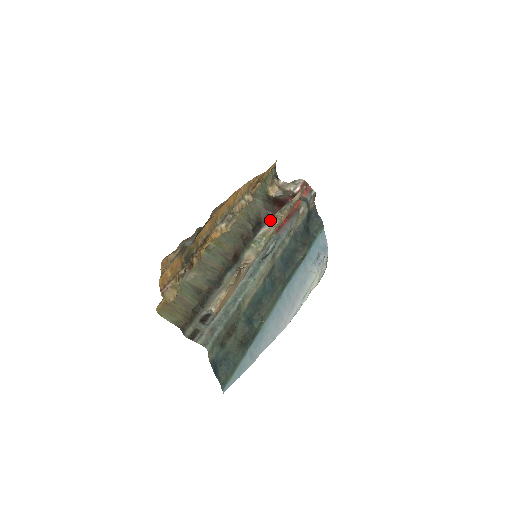
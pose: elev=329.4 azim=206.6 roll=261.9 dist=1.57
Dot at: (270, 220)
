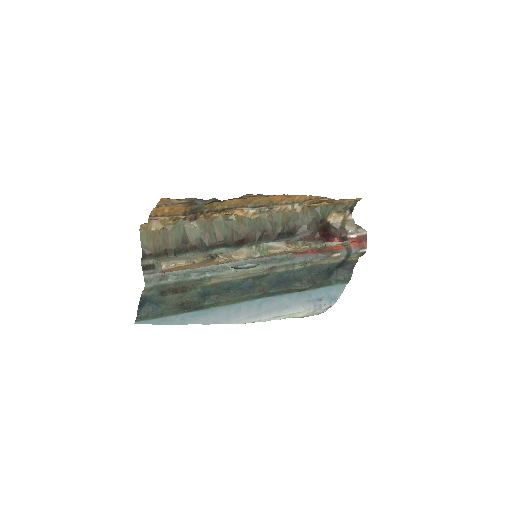
Dot at: (289, 241)
